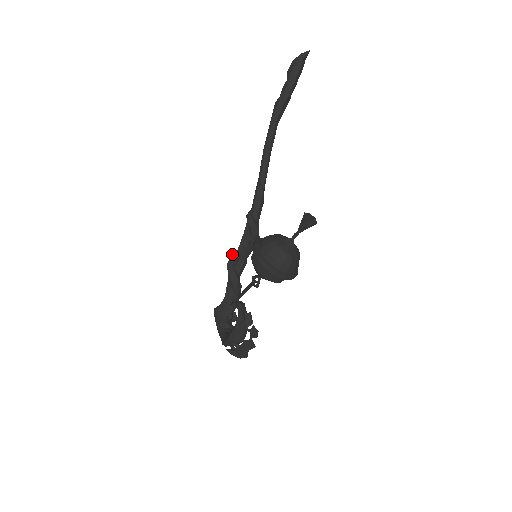
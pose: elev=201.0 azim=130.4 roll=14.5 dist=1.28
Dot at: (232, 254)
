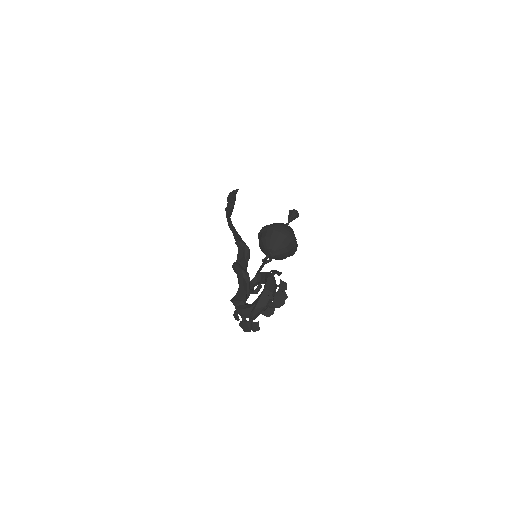
Dot at: occluded
